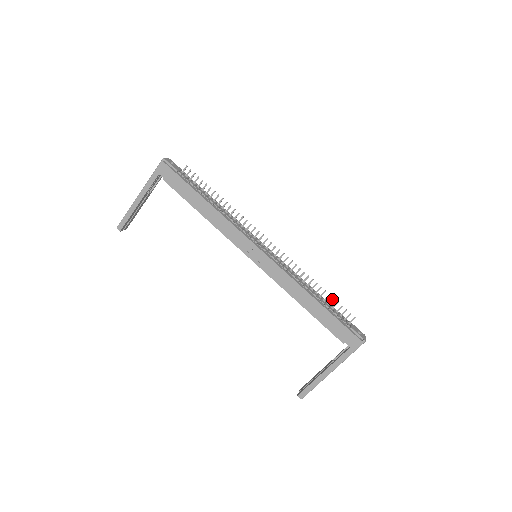
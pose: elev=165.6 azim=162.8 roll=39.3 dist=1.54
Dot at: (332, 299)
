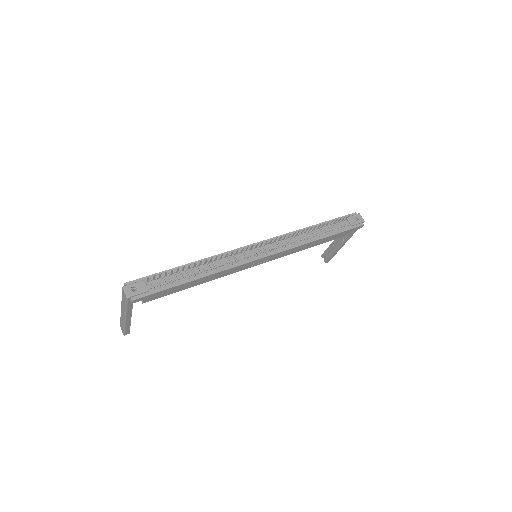
Dot at: occluded
